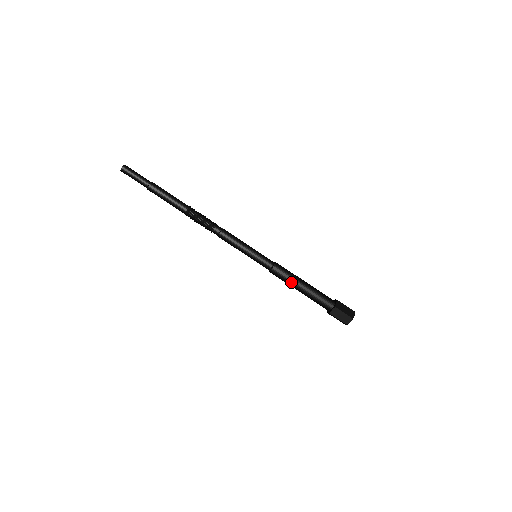
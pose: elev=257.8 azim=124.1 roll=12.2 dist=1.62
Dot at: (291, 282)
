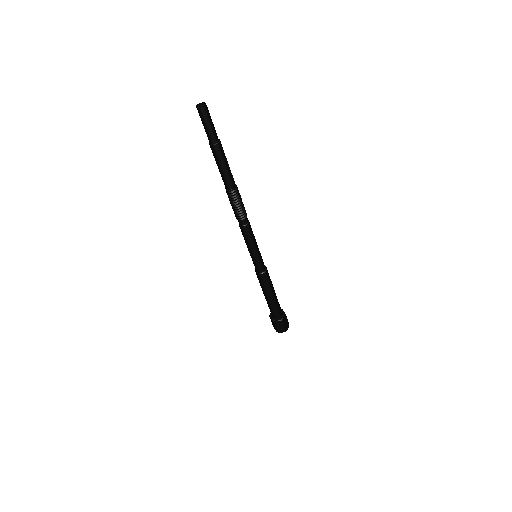
Dot at: (266, 290)
